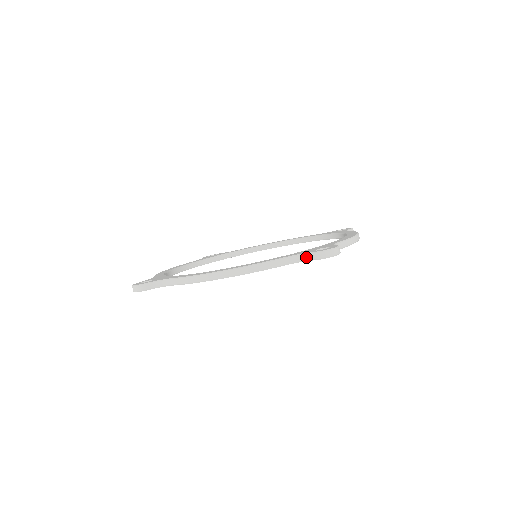
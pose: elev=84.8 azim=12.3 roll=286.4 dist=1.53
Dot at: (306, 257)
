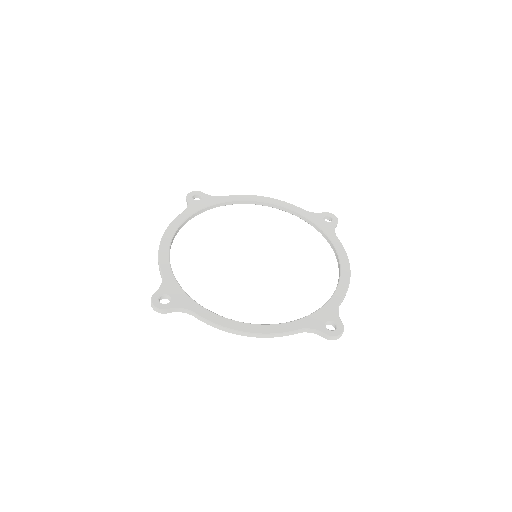
Dot at: (318, 333)
